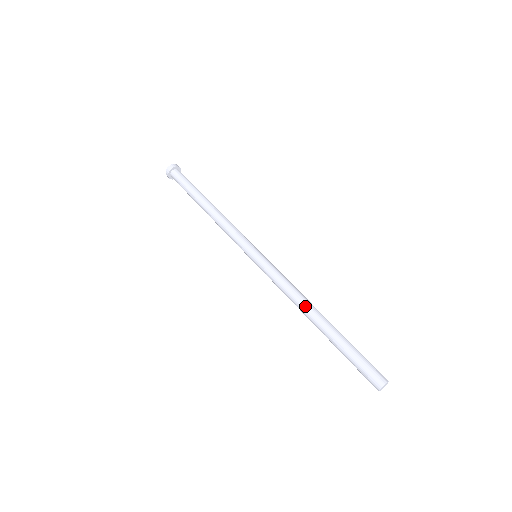
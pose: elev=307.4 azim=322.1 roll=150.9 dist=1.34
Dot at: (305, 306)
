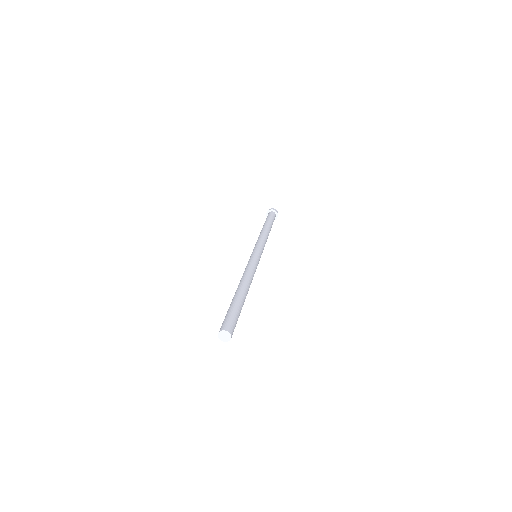
Dot at: (241, 281)
